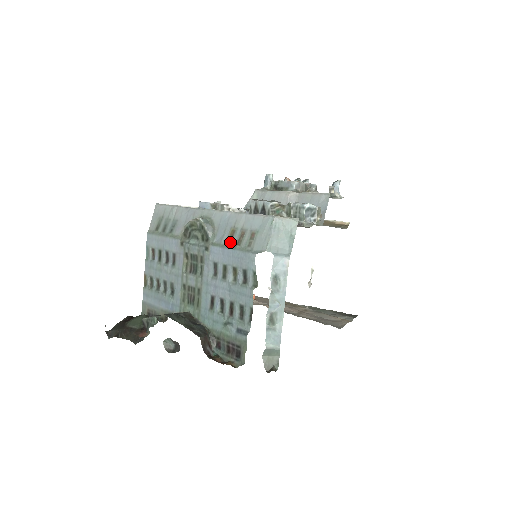
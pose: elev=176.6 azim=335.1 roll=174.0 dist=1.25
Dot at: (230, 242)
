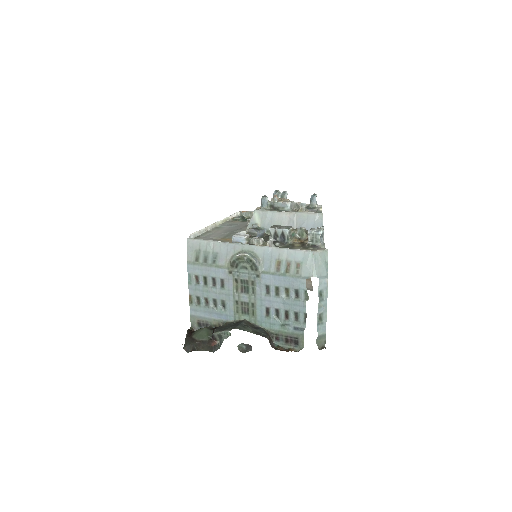
Dot at: (279, 271)
